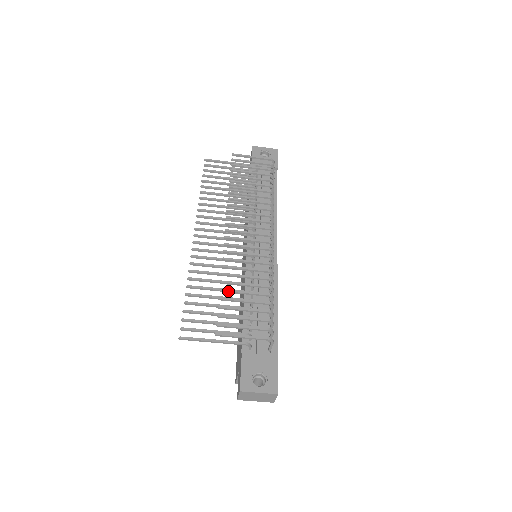
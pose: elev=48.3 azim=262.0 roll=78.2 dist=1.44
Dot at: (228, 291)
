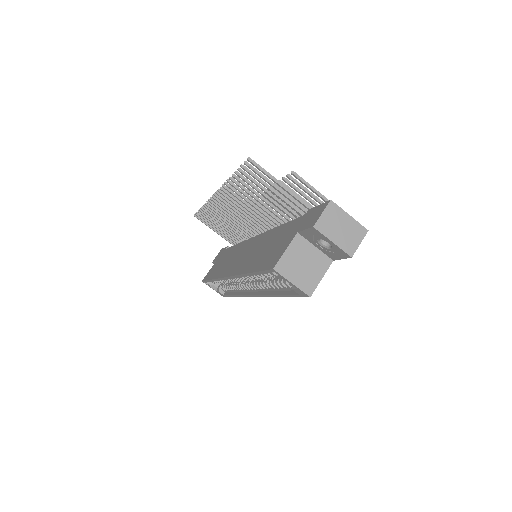
Dot at: occluded
